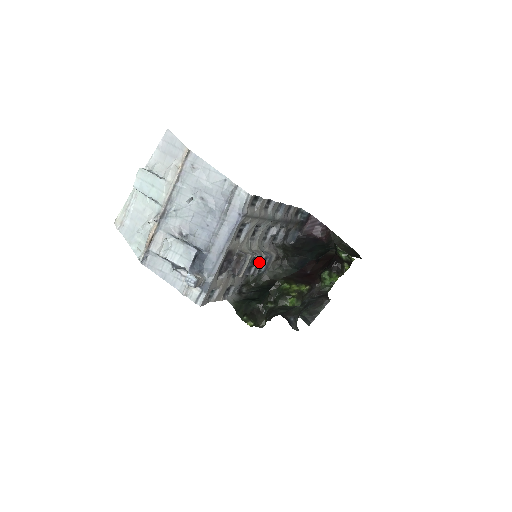
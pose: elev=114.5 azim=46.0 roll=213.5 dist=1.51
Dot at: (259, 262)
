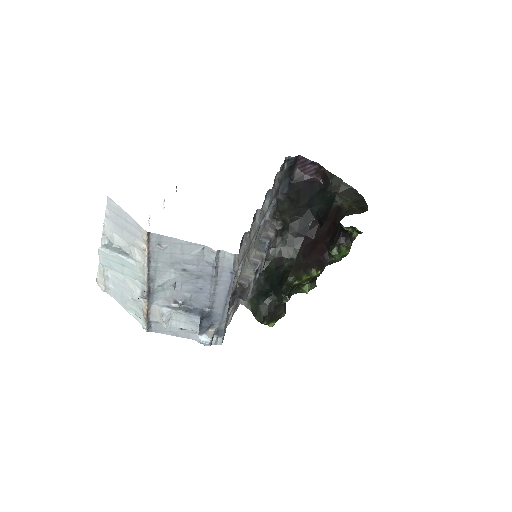
Dot at: occluded
